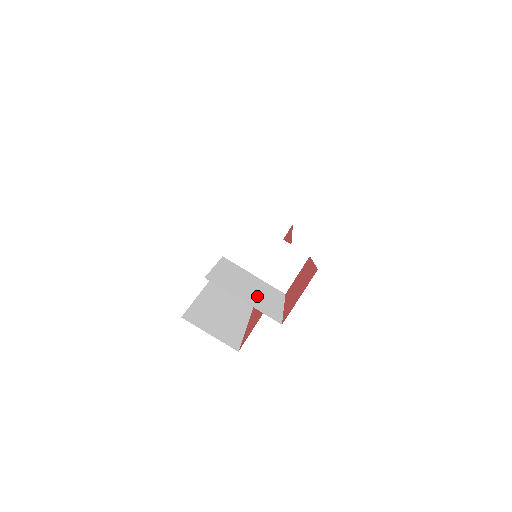
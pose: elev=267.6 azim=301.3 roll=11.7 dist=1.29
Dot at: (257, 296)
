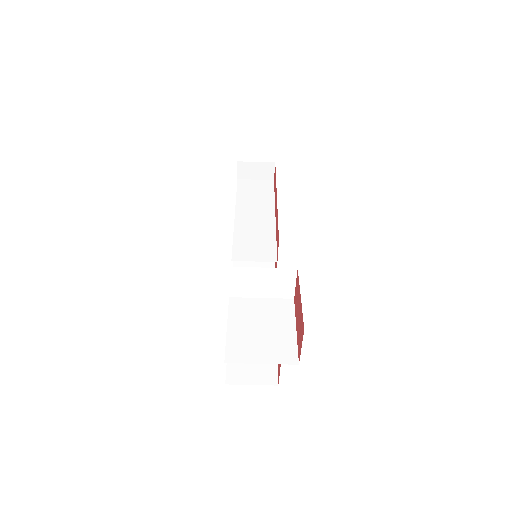
Dot at: (271, 338)
